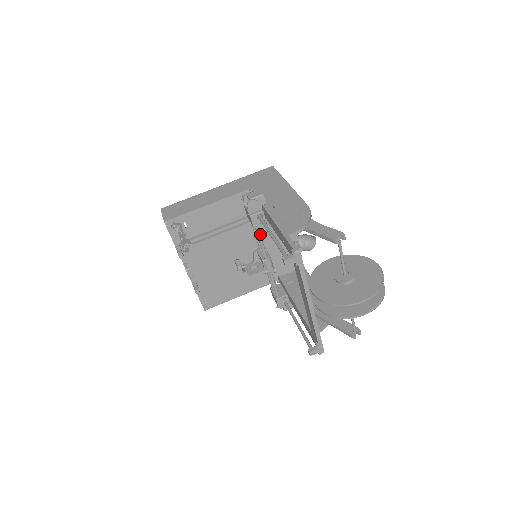
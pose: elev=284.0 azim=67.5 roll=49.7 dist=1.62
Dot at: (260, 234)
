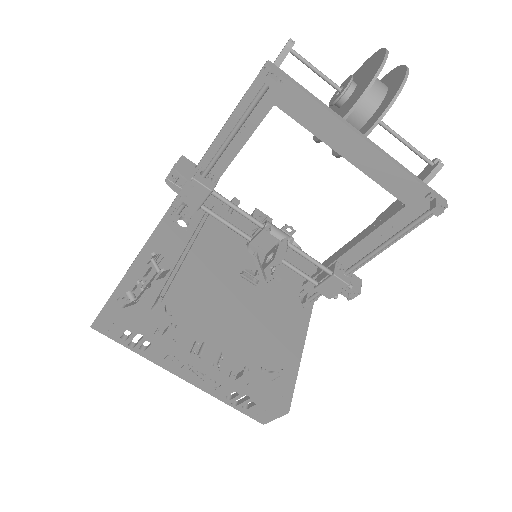
Dot at: occluded
